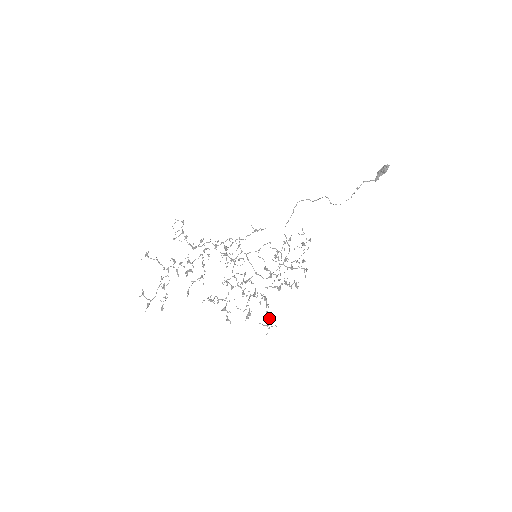
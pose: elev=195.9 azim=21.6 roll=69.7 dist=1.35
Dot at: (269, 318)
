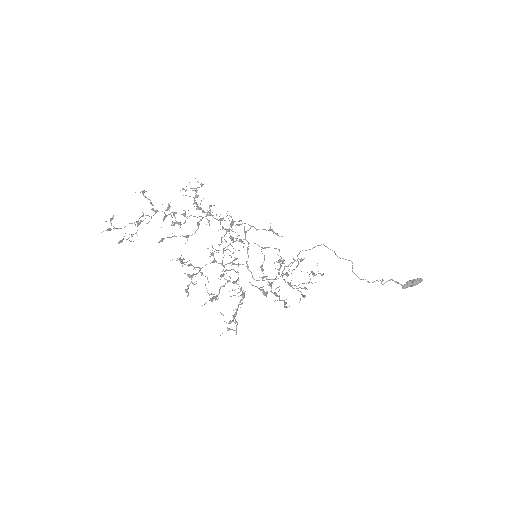
Dot at: occluded
